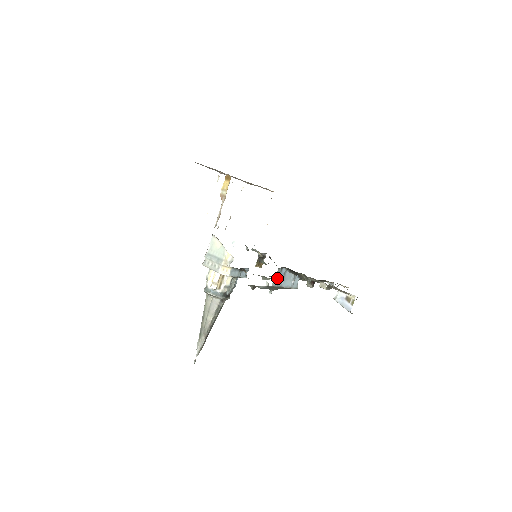
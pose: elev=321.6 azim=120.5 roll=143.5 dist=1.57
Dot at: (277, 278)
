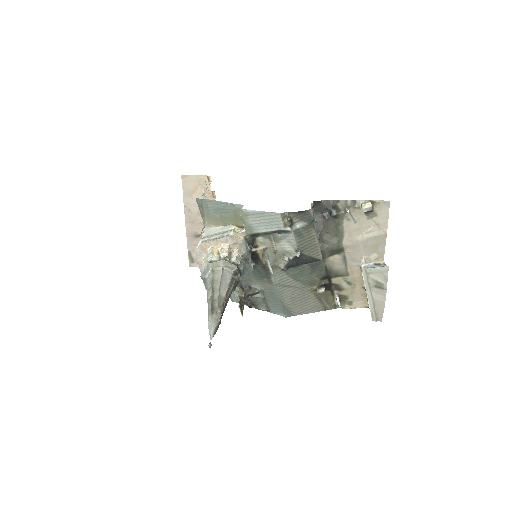
Dot at: occluded
